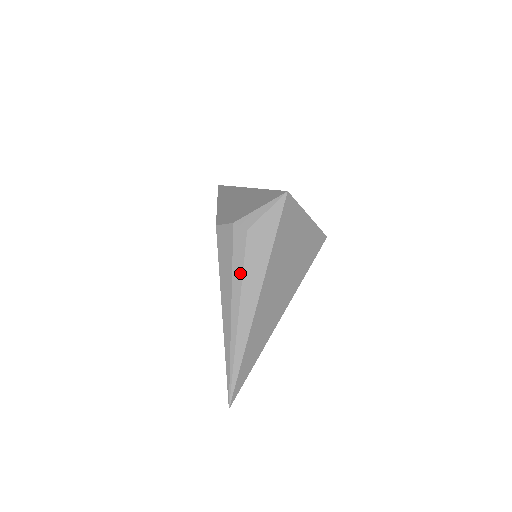
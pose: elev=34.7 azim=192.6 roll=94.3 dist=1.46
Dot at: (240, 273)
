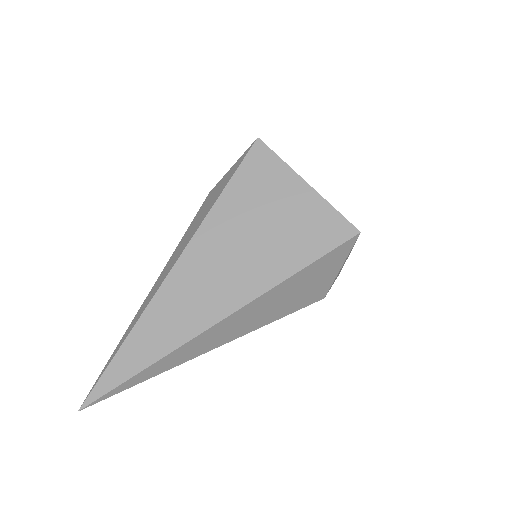
Dot at: (180, 241)
